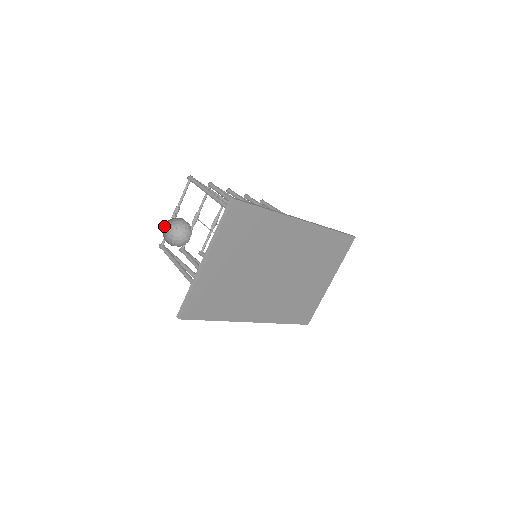
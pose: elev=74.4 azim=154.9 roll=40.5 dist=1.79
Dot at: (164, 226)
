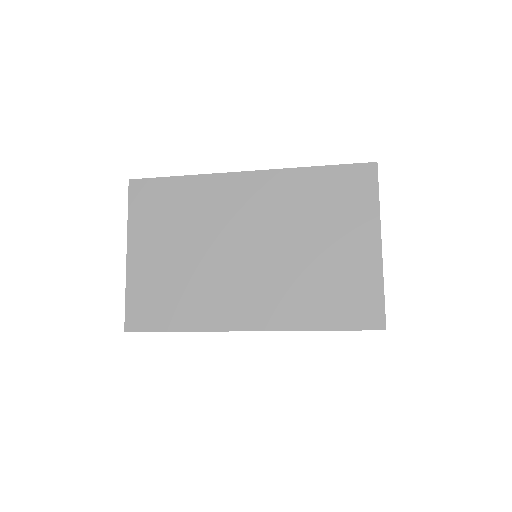
Dot at: occluded
